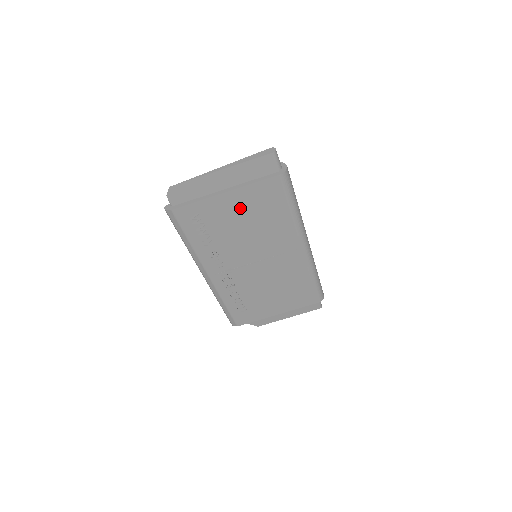
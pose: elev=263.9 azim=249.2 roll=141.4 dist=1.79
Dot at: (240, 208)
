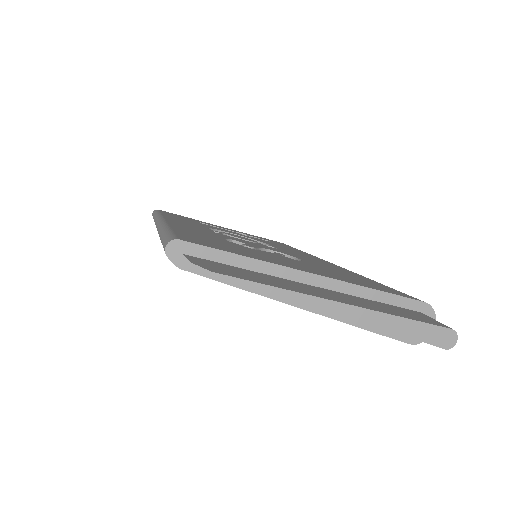
Dot at: occluded
